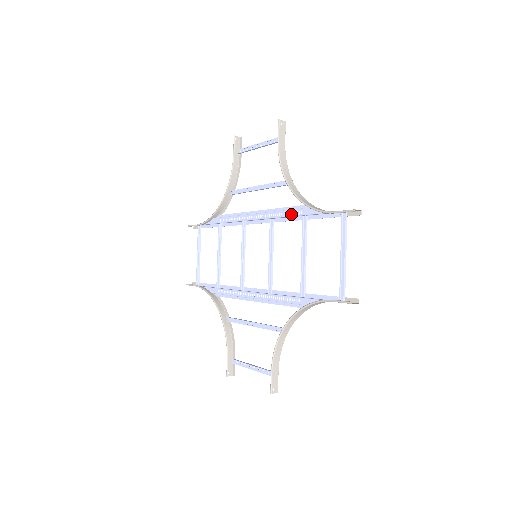
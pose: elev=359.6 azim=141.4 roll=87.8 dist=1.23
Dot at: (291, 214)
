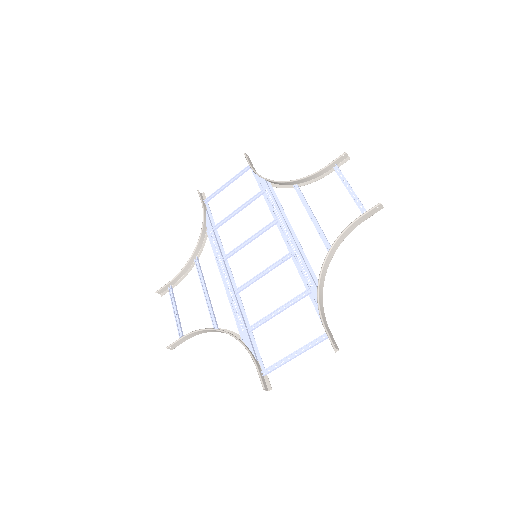
Dot at: (305, 274)
